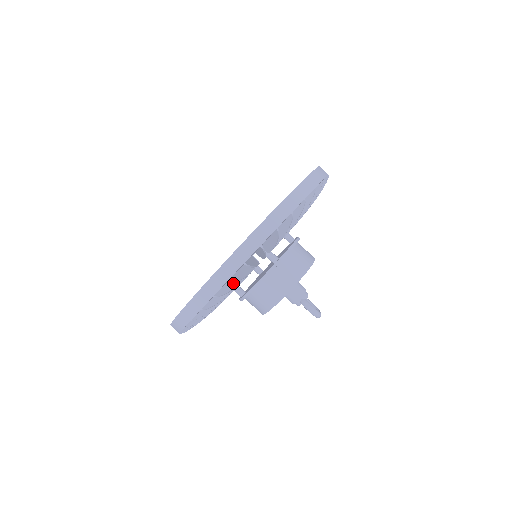
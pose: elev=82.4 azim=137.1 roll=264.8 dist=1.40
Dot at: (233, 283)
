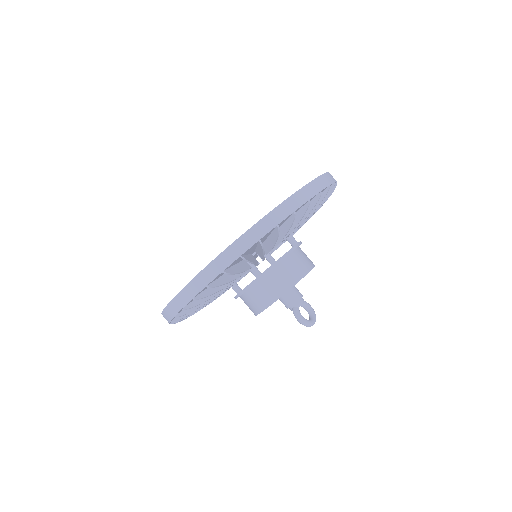
Dot at: occluded
